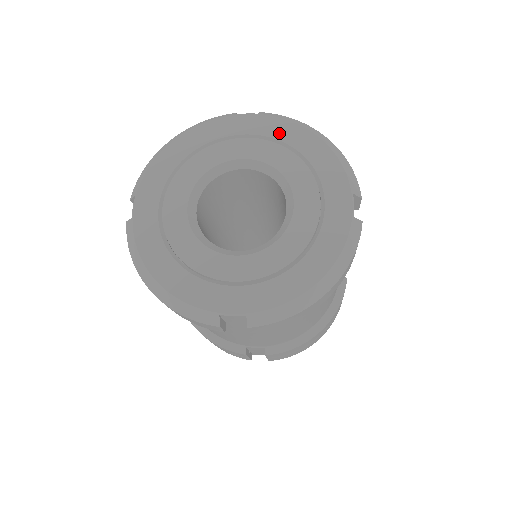
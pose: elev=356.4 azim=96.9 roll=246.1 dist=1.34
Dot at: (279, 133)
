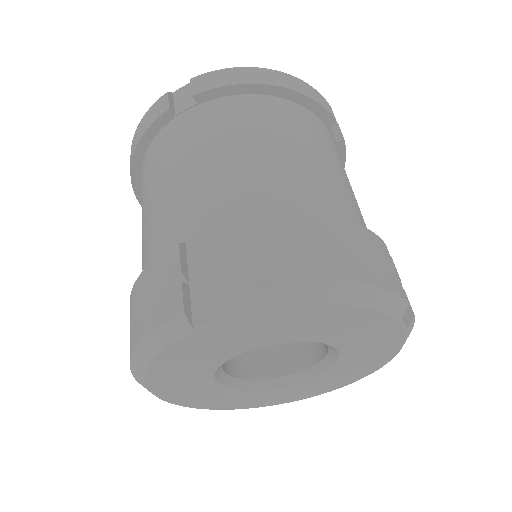
Dot at: occluded
